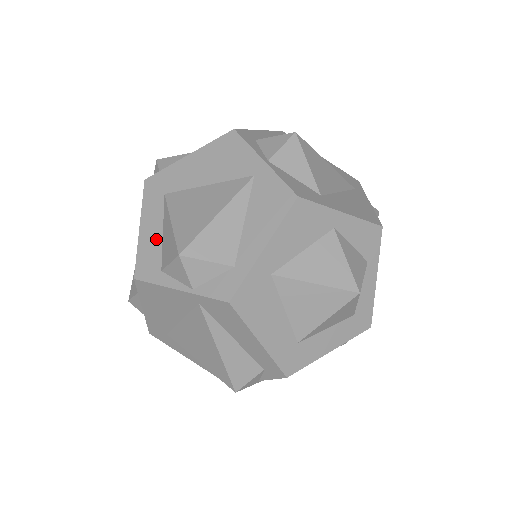
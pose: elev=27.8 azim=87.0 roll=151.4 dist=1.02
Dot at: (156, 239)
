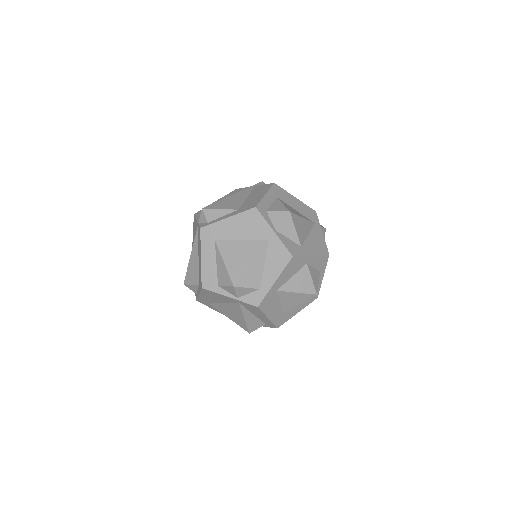
Dot at: (213, 267)
